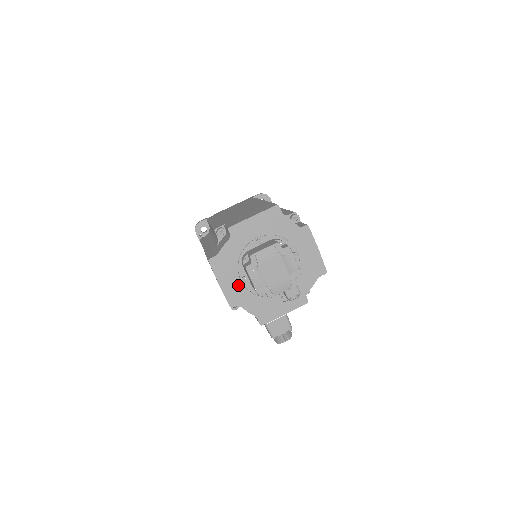
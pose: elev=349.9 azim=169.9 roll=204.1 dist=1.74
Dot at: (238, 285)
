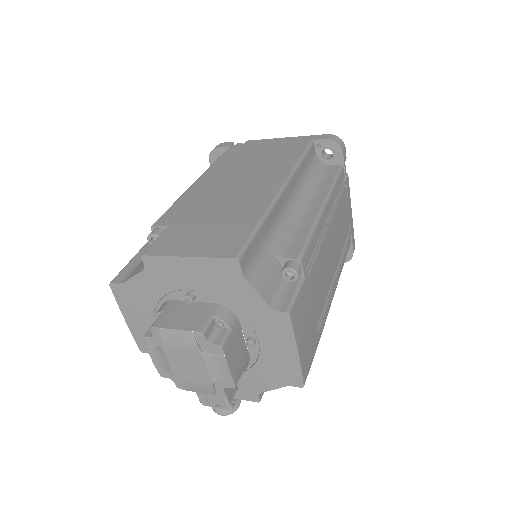
Dot at: occluded
